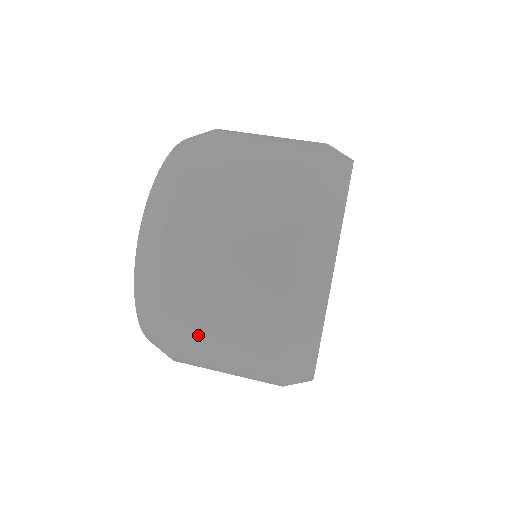
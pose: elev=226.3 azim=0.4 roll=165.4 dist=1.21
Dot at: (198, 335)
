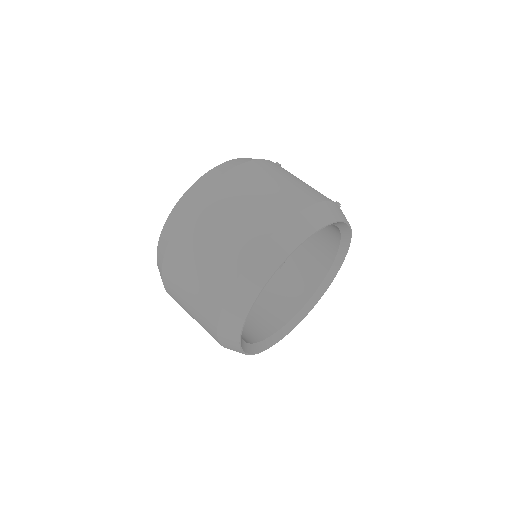
Dot at: occluded
